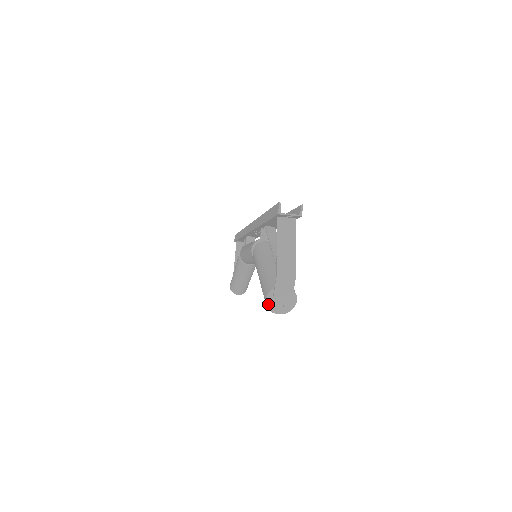
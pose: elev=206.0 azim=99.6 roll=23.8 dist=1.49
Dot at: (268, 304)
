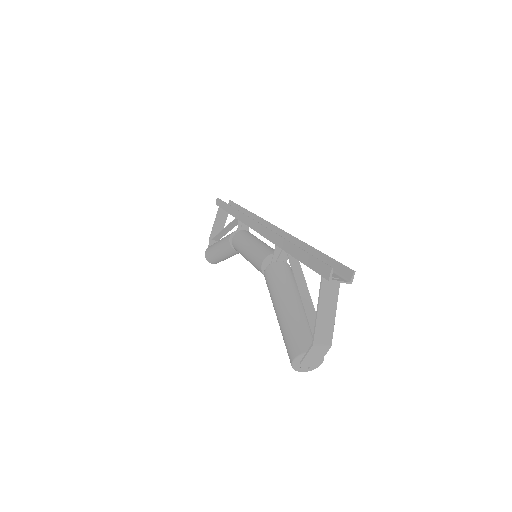
Dot at: (294, 364)
